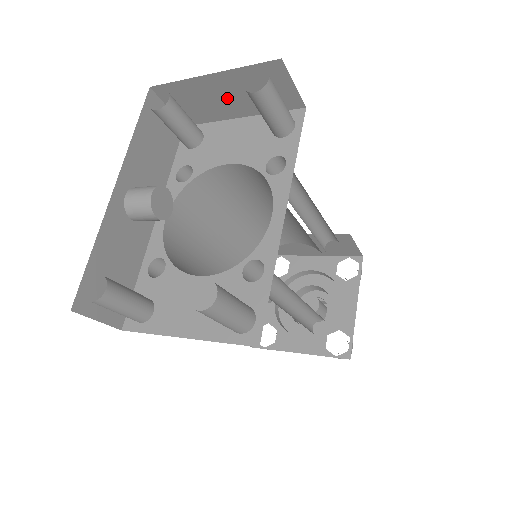
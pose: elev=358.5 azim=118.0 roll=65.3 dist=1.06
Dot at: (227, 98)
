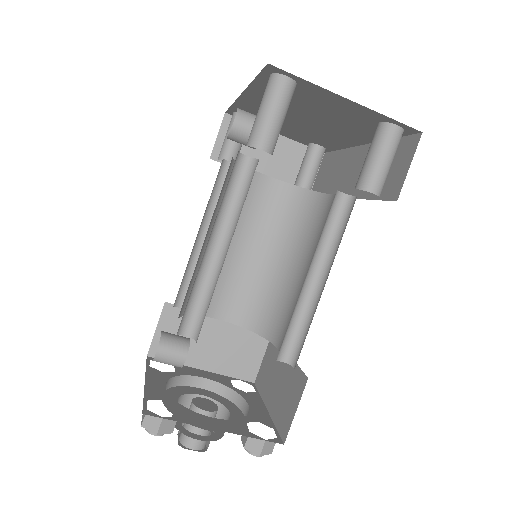
Dot at: (268, 157)
